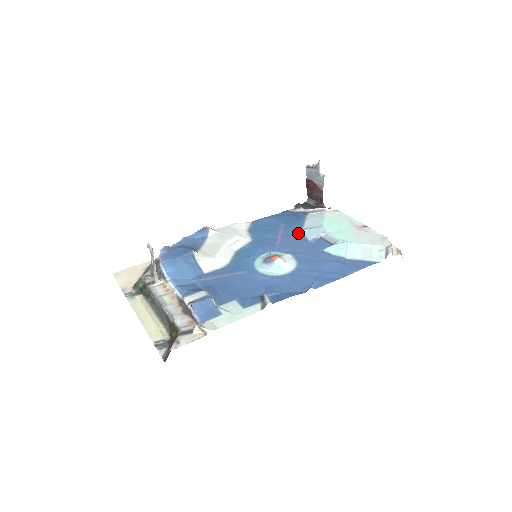
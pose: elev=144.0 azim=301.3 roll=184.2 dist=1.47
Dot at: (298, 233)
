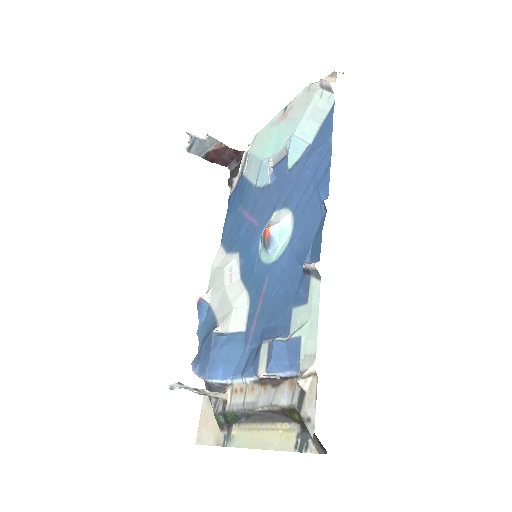
Dot at: (257, 194)
